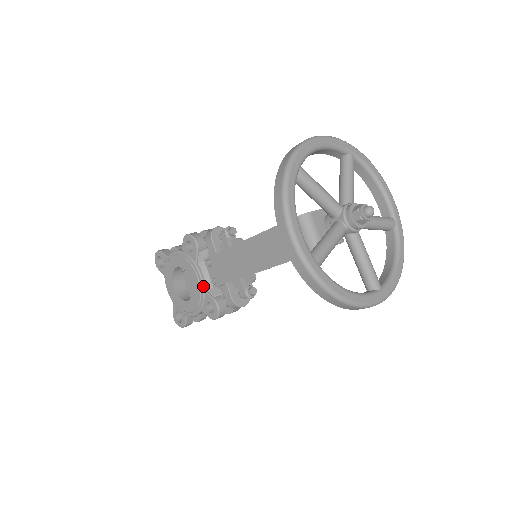
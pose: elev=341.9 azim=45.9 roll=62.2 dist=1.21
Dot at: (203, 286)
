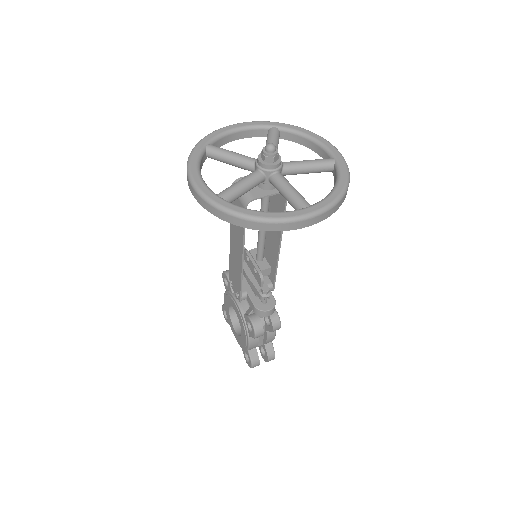
Dot at: (240, 310)
